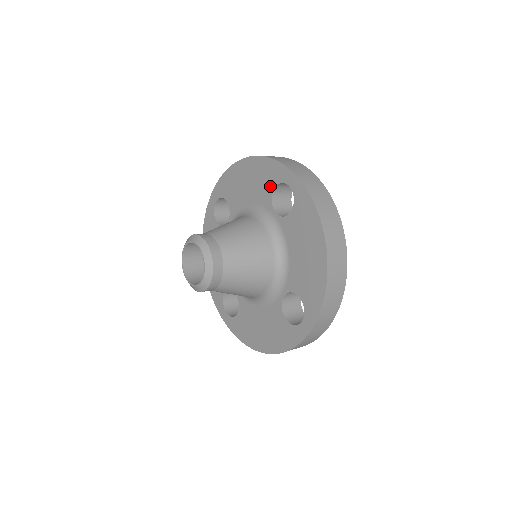
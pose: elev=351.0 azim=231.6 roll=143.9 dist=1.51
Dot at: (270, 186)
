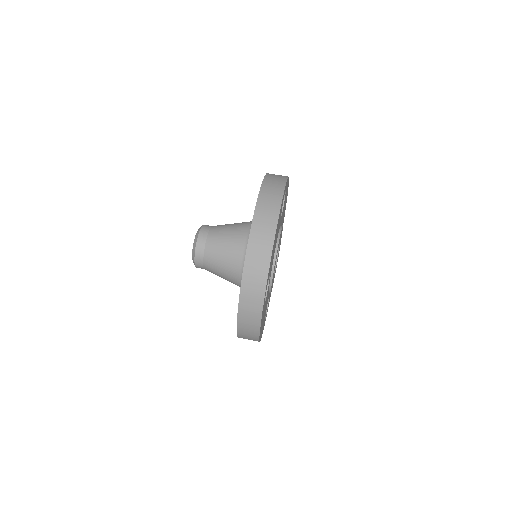
Dot at: occluded
